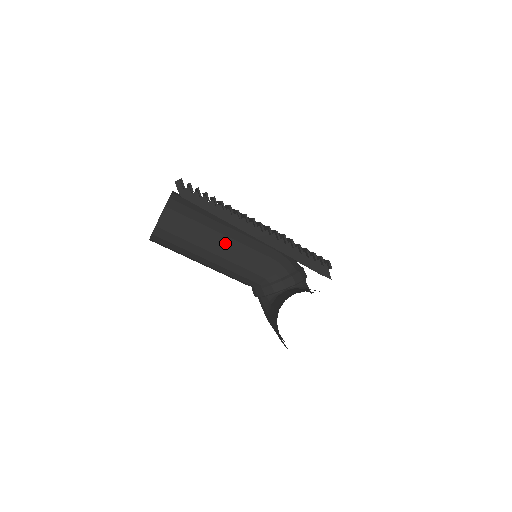
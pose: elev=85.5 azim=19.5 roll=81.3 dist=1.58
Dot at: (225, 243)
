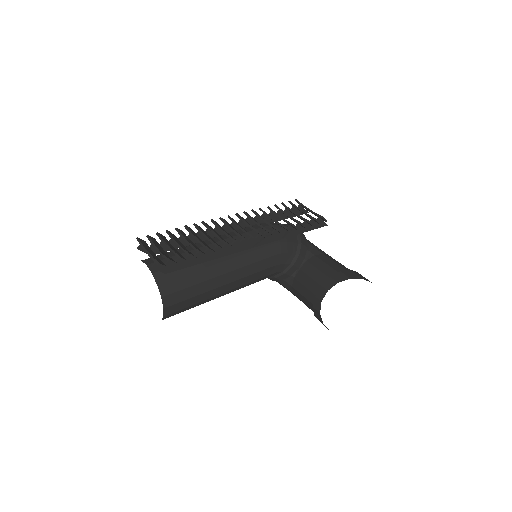
Dot at: (232, 278)
